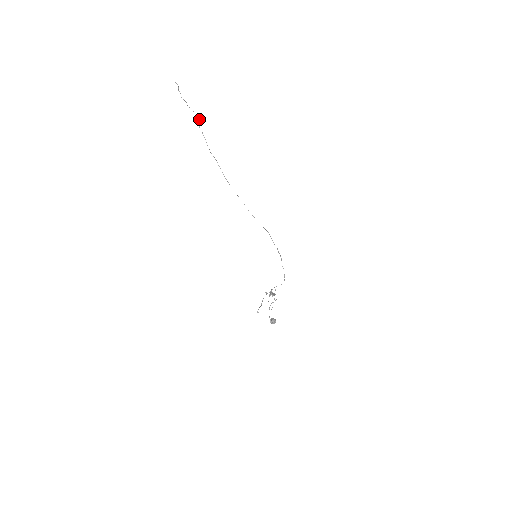
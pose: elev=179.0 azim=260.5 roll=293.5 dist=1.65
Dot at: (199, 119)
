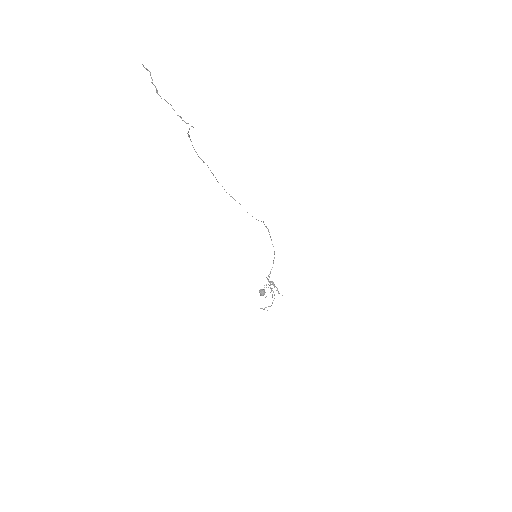
Dot at: (191, 126)
